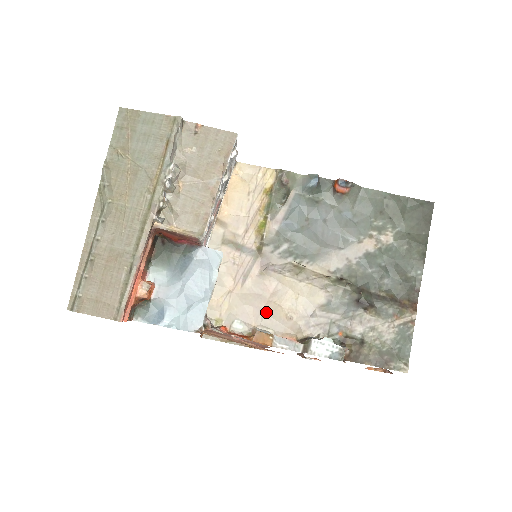
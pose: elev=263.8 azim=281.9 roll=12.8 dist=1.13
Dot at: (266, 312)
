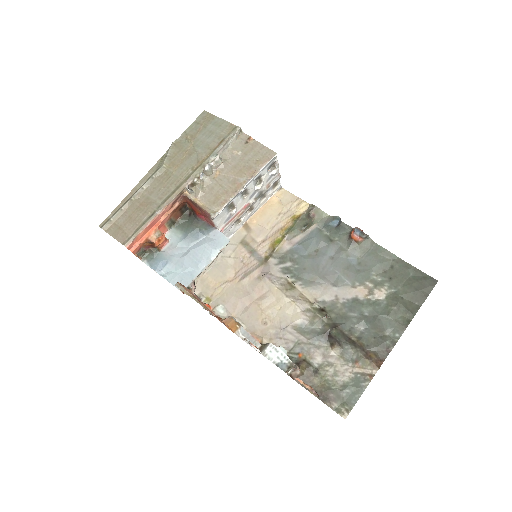
Dot at: (248, 309)
